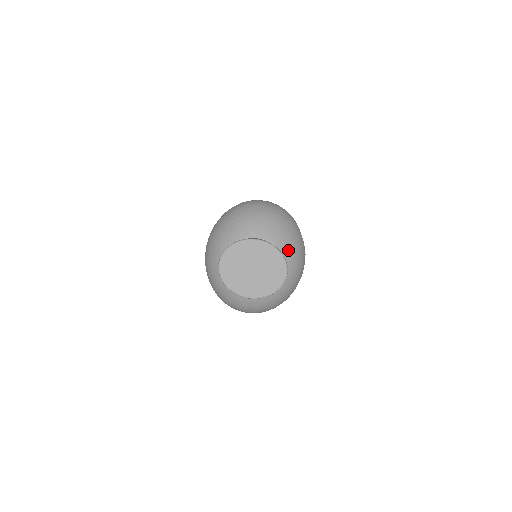
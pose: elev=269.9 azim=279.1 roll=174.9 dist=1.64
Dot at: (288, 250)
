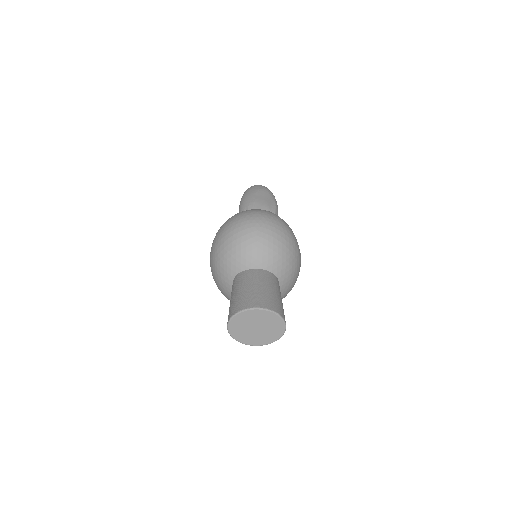
Dot at: (285, 270)
